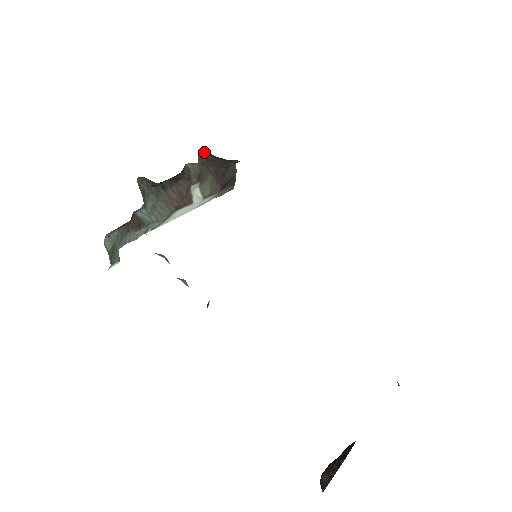
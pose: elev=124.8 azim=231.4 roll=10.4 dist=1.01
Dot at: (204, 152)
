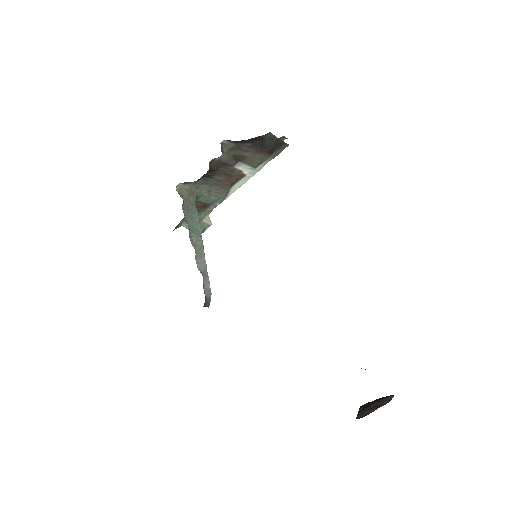
Dot at: (228, 140)
